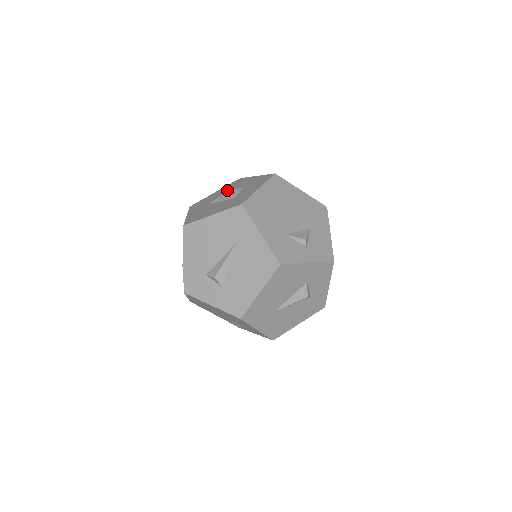
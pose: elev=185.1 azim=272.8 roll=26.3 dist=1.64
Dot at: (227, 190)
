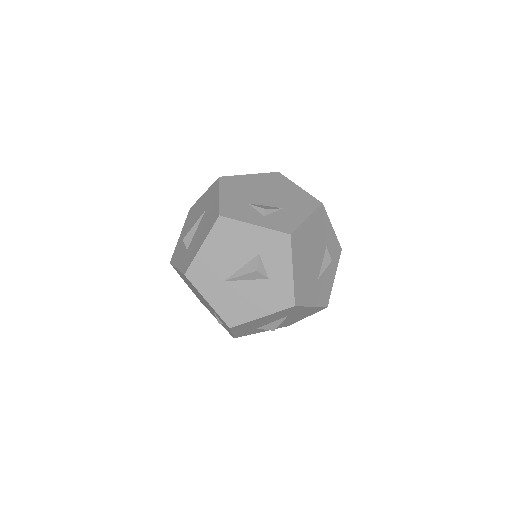
Dot at: occluded
